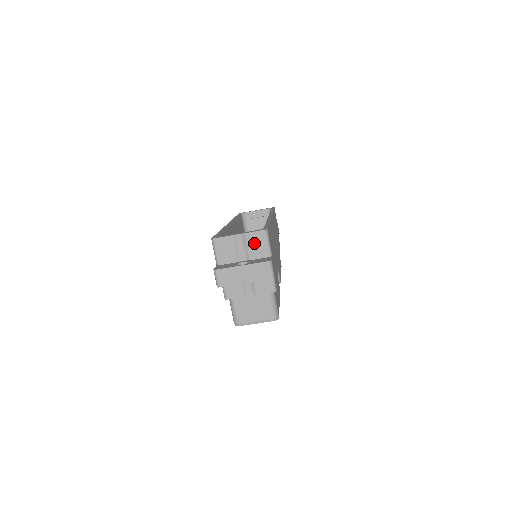
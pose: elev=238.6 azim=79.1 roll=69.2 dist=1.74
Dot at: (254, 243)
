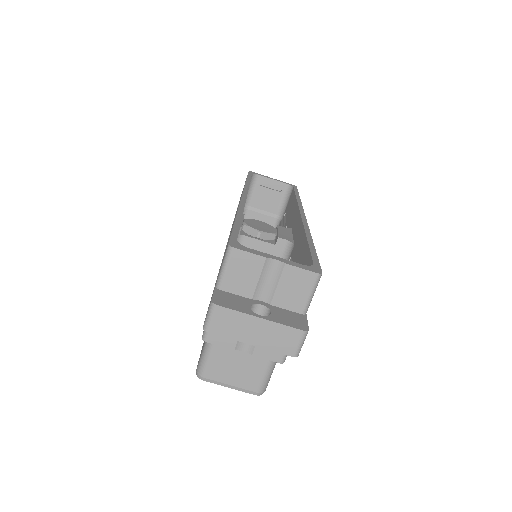
Dot at: (291, 284)
